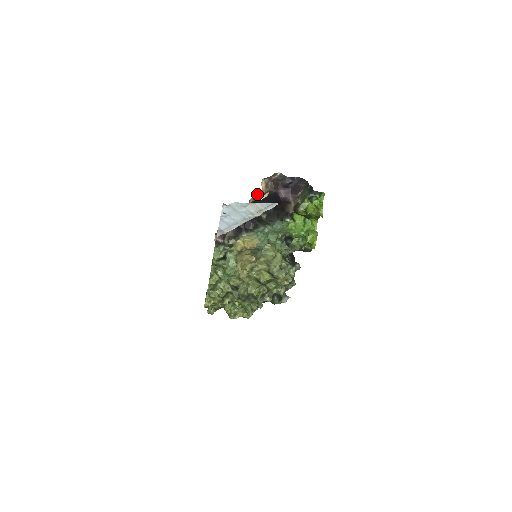
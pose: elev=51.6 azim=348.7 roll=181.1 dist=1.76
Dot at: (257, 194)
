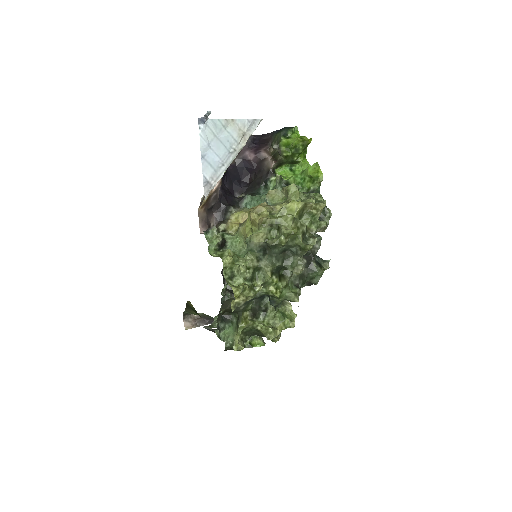
Dot at: occluded
